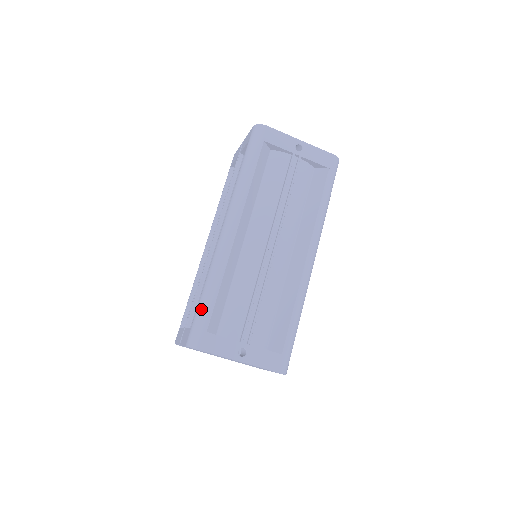
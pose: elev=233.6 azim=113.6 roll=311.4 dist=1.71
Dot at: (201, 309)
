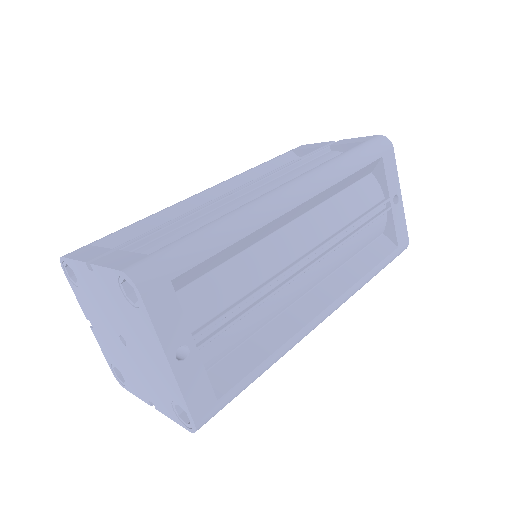
Dot at: (189, 245)
